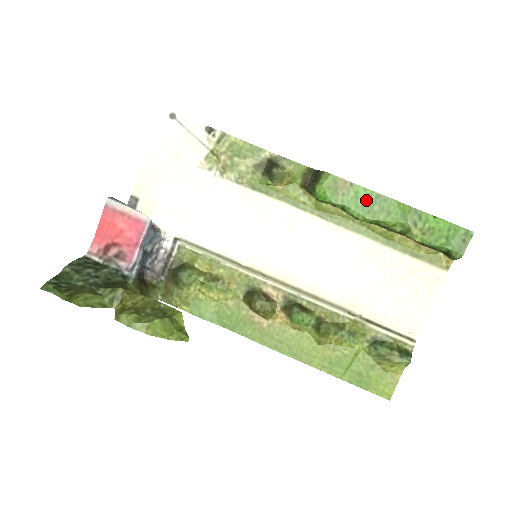
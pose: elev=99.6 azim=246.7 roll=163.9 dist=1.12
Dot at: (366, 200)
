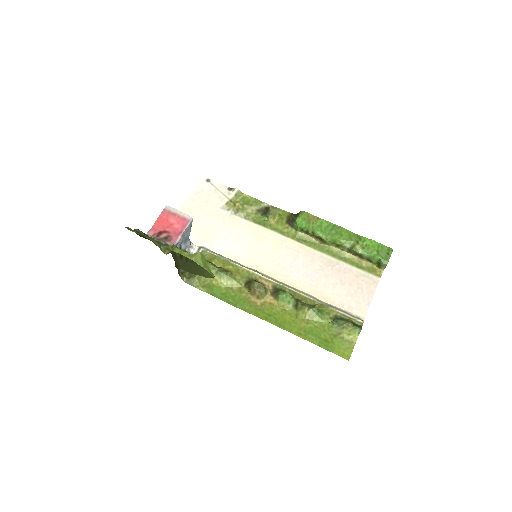
Dot at: (327, 227)
